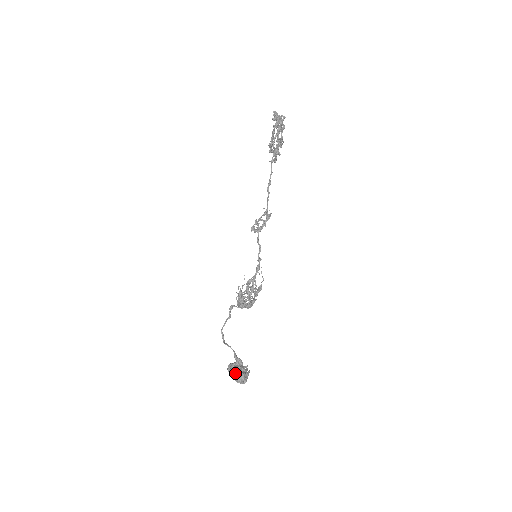
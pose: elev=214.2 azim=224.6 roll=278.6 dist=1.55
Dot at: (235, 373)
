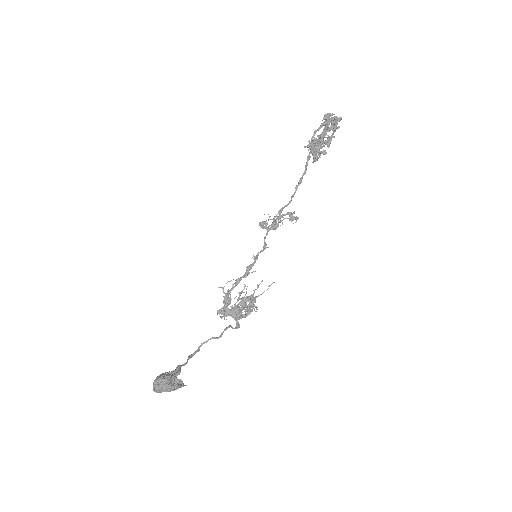
Dot at: occluded
